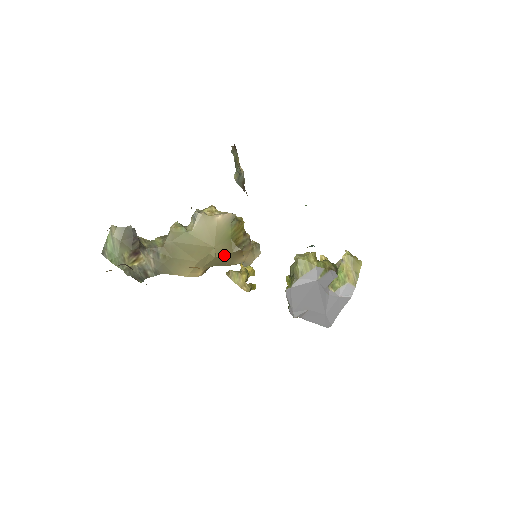
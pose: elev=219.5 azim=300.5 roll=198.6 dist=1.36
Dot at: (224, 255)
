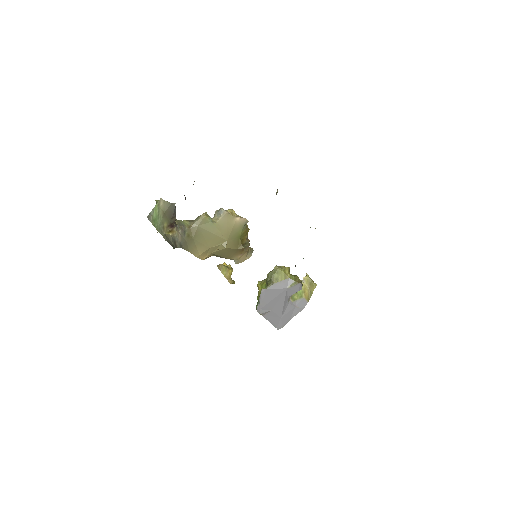
Dot at: (231, 249)
